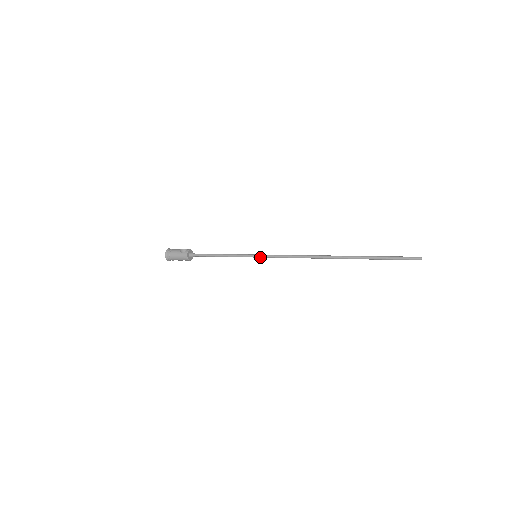
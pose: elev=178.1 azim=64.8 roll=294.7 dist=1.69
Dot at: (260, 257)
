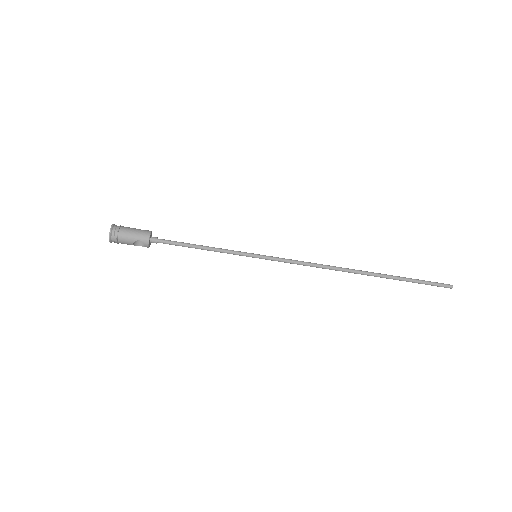
Dot at: (263, 257)
